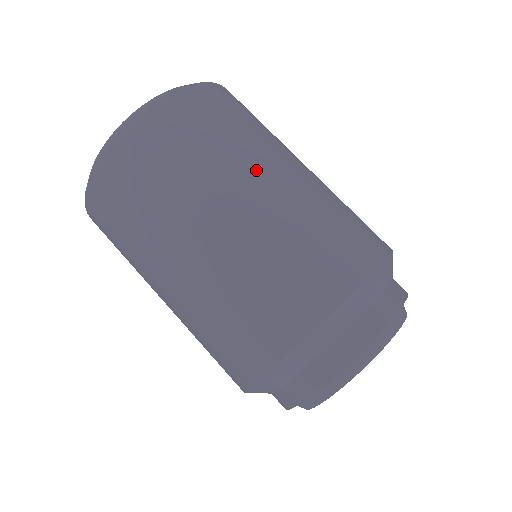
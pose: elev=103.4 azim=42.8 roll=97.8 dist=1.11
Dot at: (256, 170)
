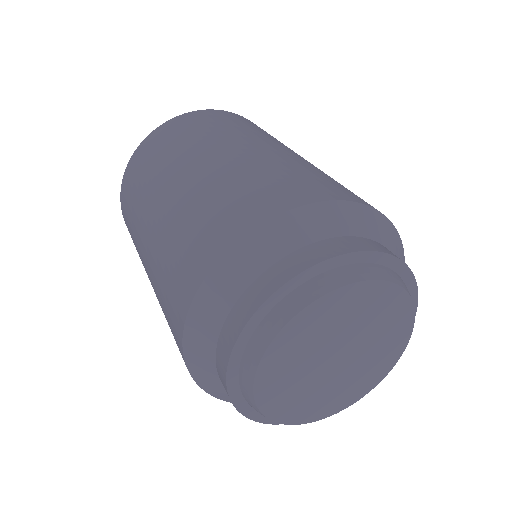
Dot at: (201, 154)
